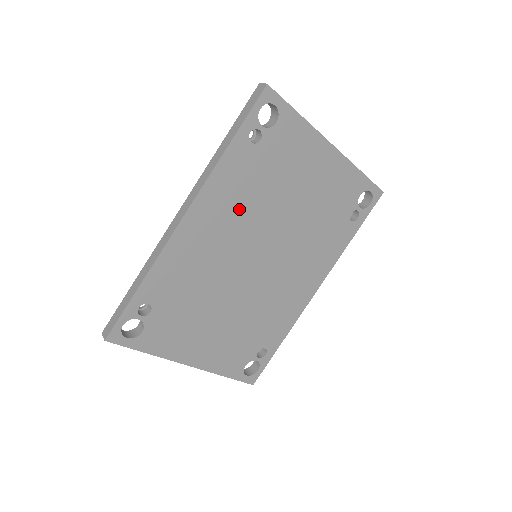
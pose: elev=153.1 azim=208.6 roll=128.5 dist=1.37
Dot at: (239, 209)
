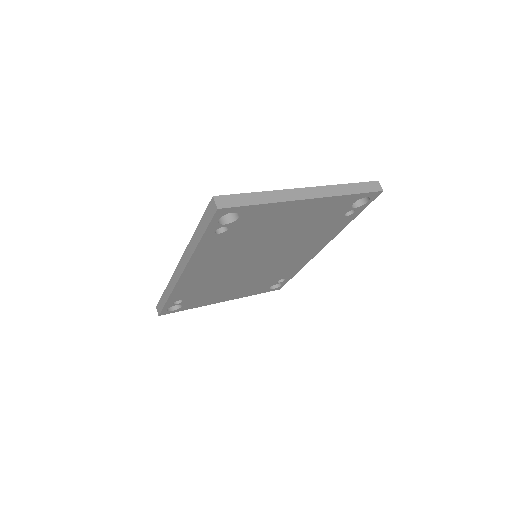
Dot at: (227, 255)
